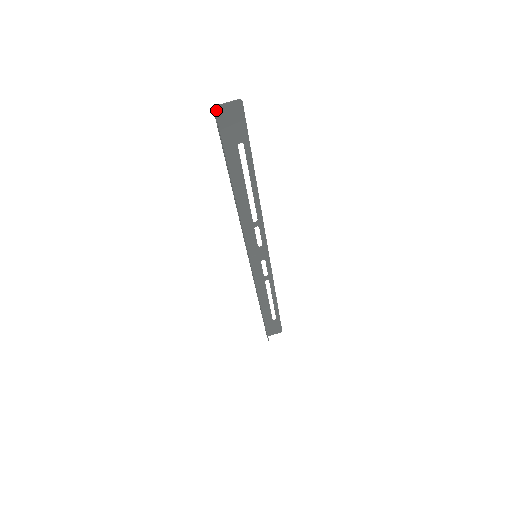
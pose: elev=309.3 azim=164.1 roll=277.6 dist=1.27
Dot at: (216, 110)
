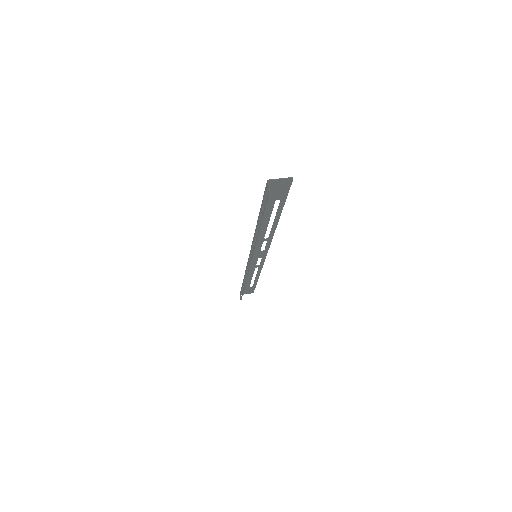
Dot at: (269, 182)
